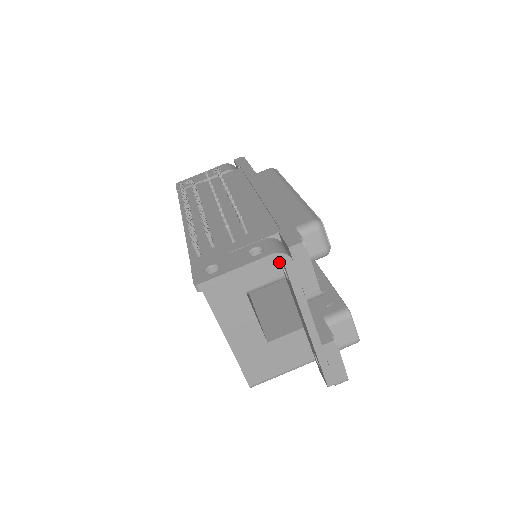
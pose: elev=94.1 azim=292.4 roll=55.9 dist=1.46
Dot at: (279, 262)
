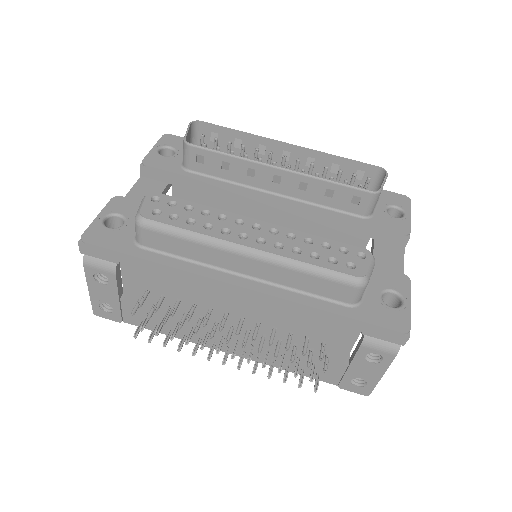
Dot at: occluded
